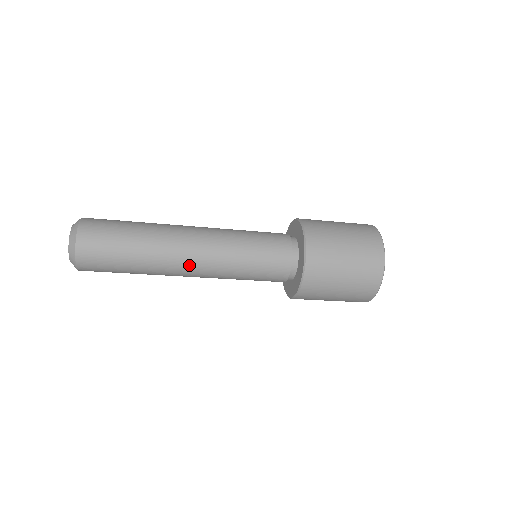
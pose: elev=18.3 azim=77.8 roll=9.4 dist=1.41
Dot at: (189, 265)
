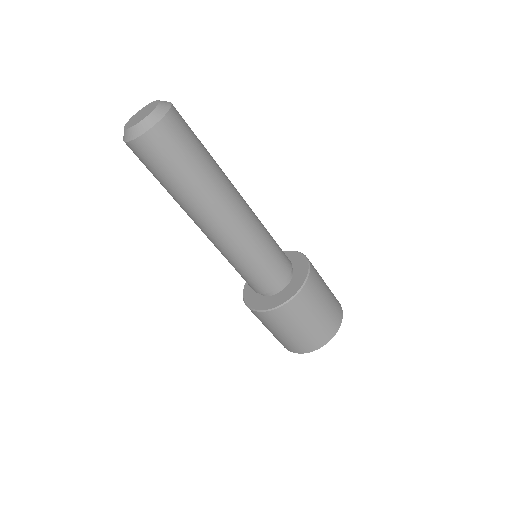
Dot at: (240, 197)
